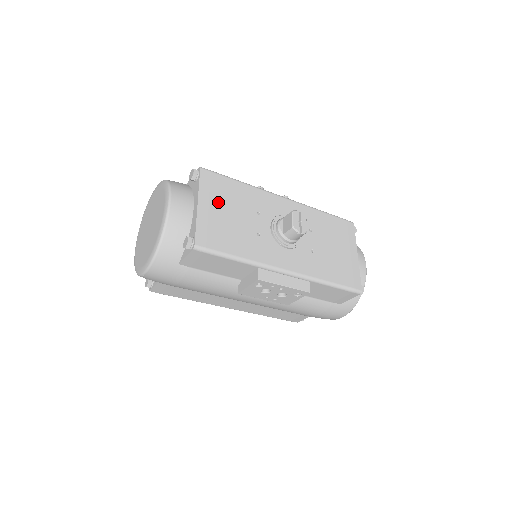
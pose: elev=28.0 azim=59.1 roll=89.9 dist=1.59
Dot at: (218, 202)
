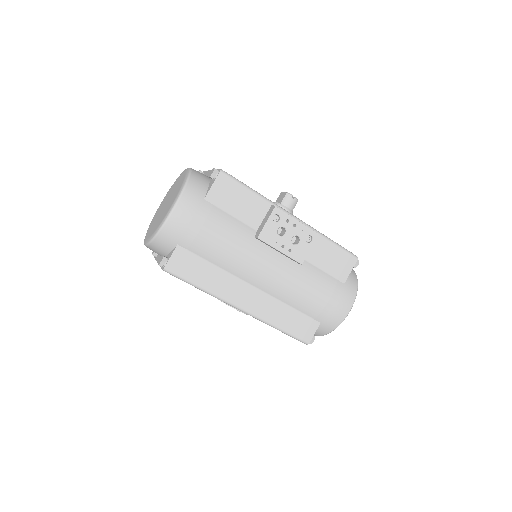
Dot at: occluded
